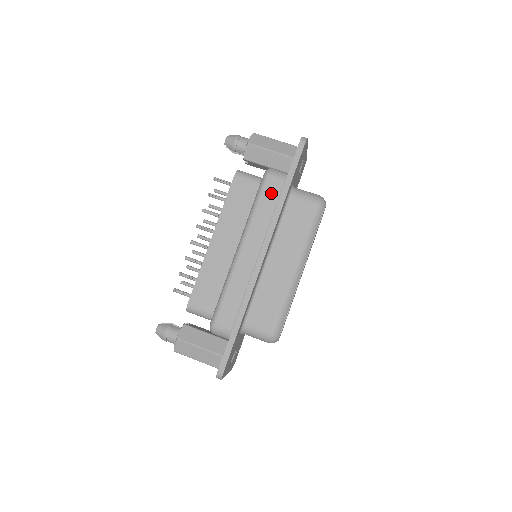
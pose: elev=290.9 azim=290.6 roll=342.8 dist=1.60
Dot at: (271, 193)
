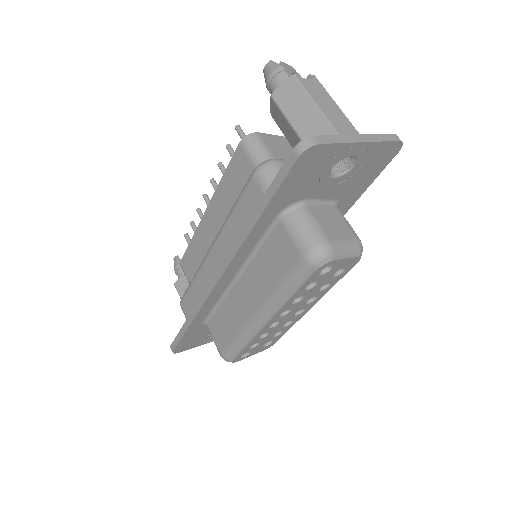
Dot at: (249, 204)
